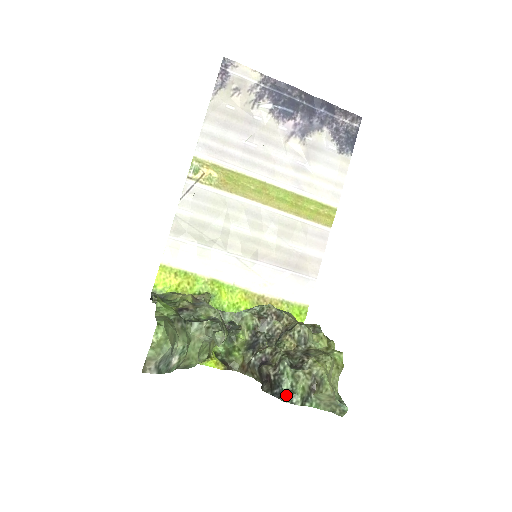
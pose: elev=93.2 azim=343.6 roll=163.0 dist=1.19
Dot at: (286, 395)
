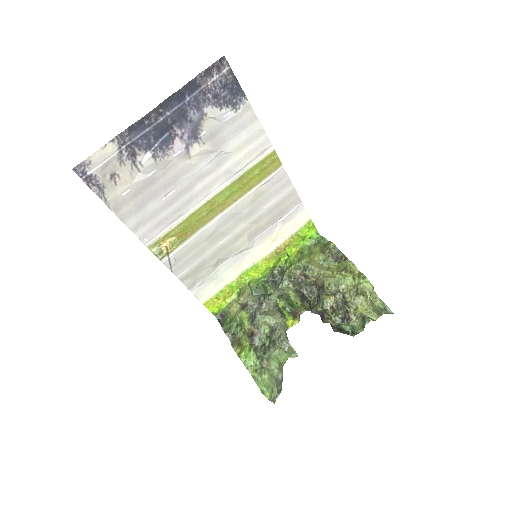
Dot at: (351, 333)
